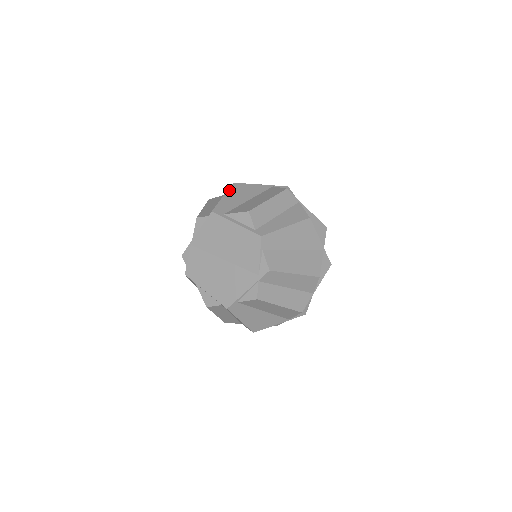
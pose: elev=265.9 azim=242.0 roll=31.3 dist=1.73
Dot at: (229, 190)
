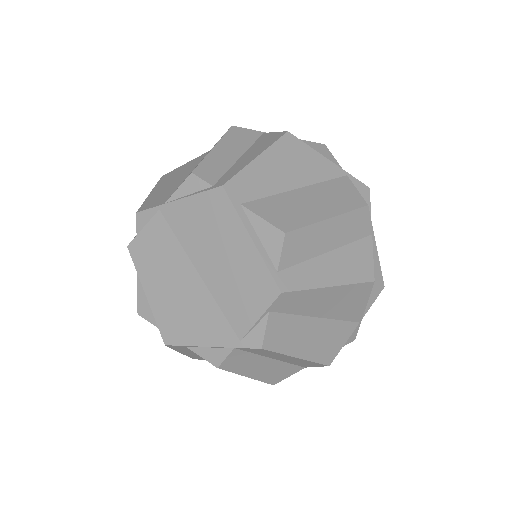
Dot at: (274, 146)
